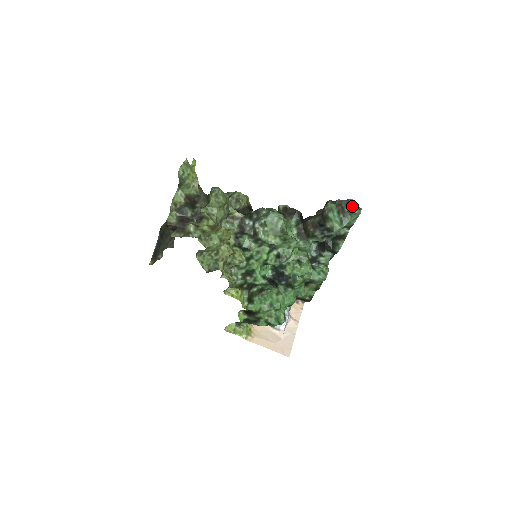
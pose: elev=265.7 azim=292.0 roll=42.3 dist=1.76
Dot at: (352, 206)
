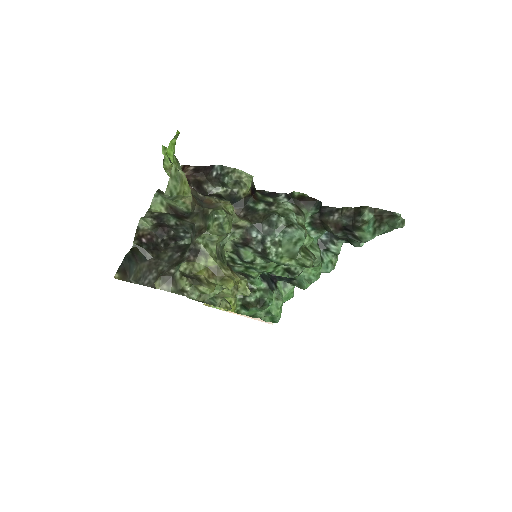
Dot at: (396, 221)
